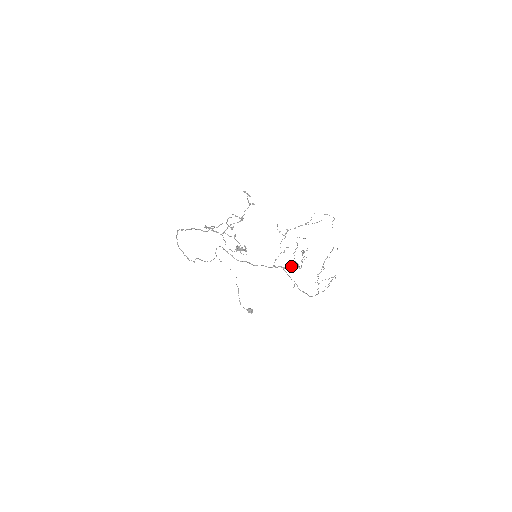
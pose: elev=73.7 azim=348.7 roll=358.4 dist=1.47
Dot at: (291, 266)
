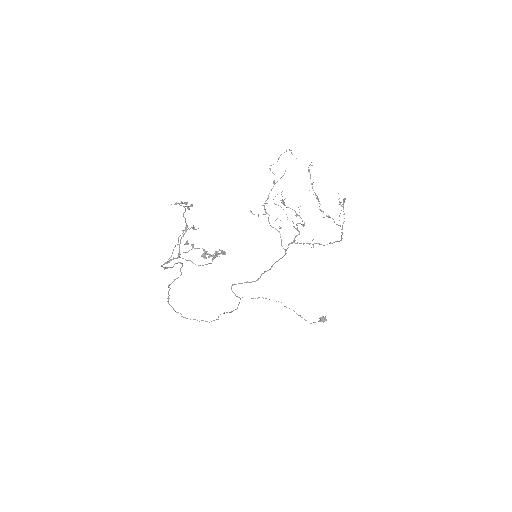
Dot at: (298, 234)
